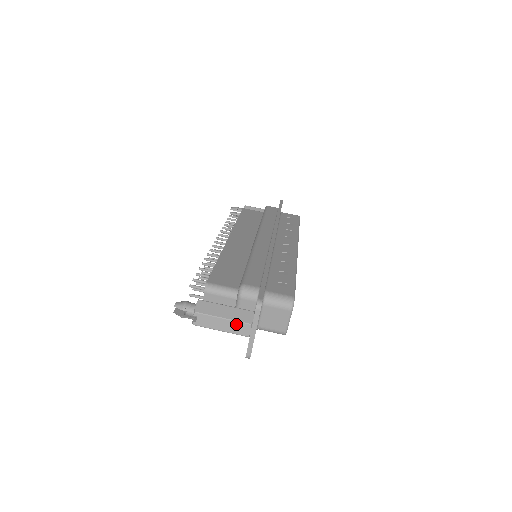
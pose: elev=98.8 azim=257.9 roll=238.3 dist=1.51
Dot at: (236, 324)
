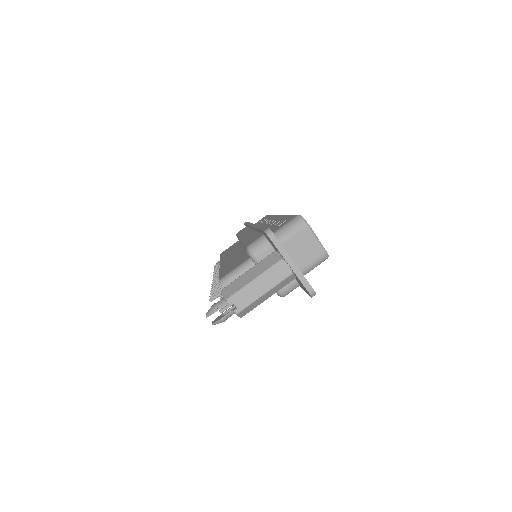
Dot at: (270, 273)
